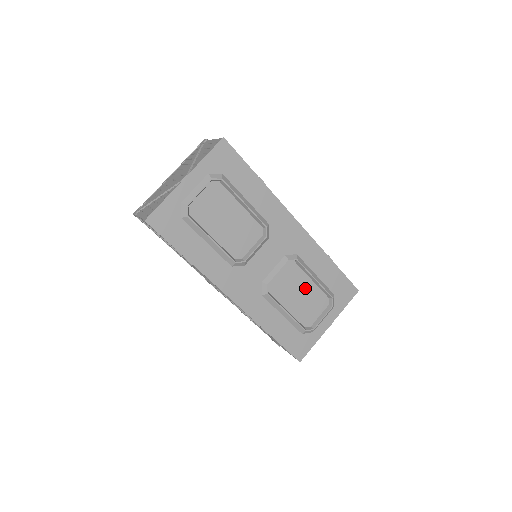
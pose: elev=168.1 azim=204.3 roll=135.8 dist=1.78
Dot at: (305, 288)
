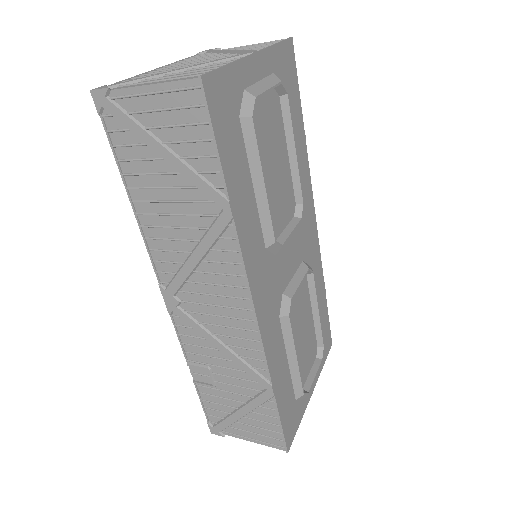
Dot at: (307, 322)
